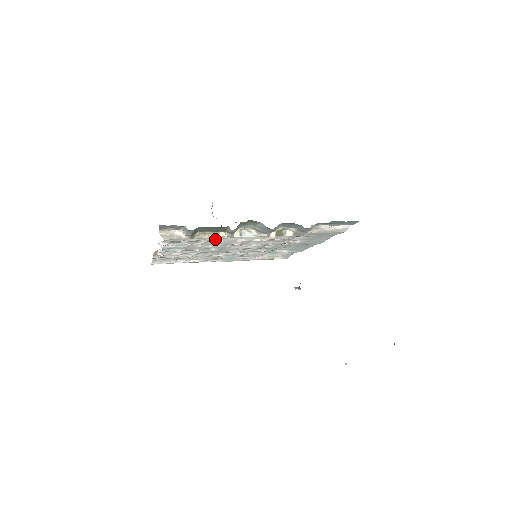
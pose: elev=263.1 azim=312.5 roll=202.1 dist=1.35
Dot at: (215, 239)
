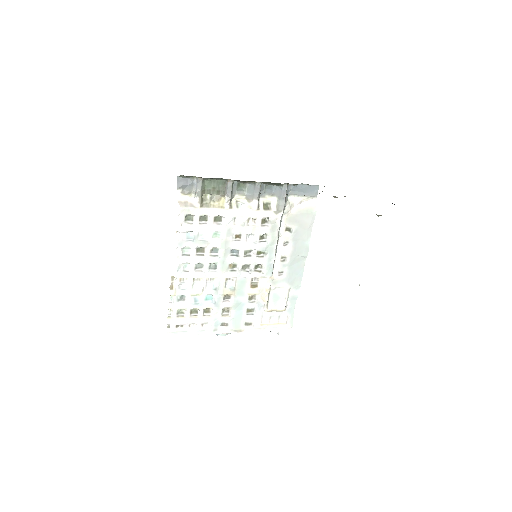
Dot at: (219, 214)
